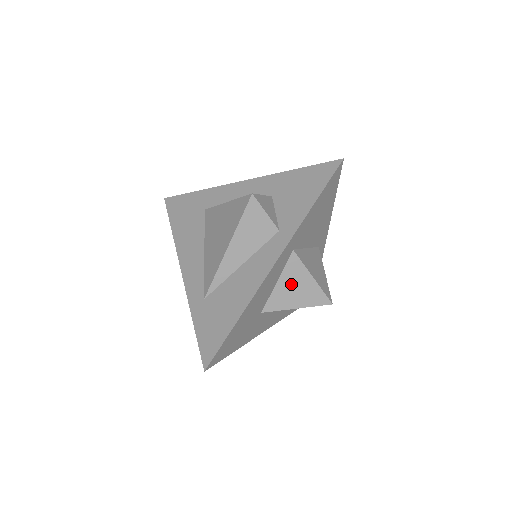
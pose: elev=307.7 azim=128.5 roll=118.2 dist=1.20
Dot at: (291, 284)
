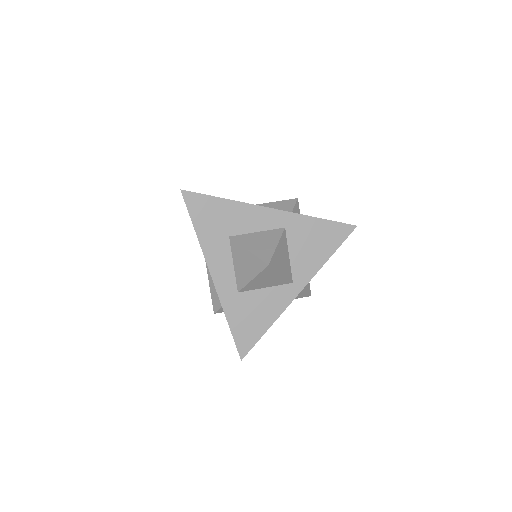
Dot at: (262, 239)
